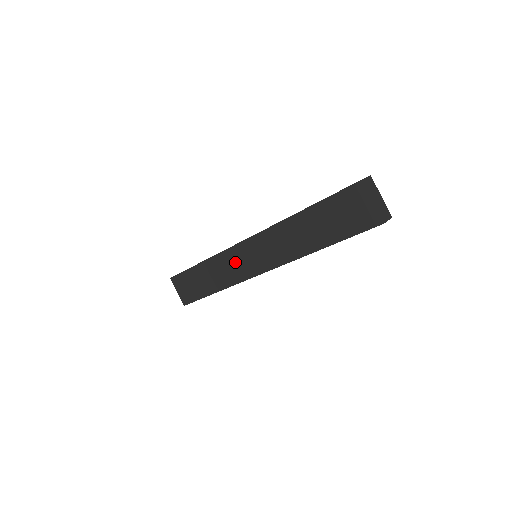
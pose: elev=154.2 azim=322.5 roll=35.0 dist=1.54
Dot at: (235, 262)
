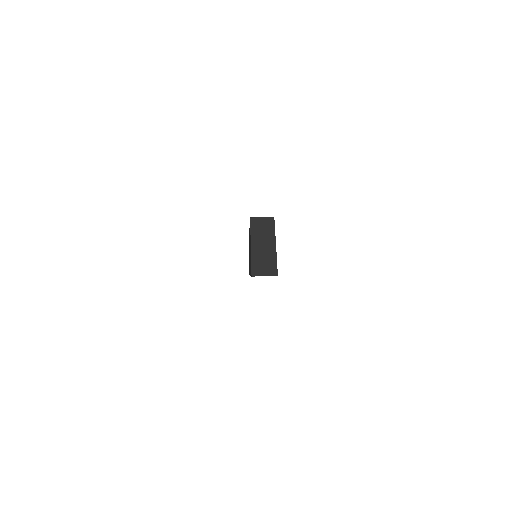
Dot at: occluded
